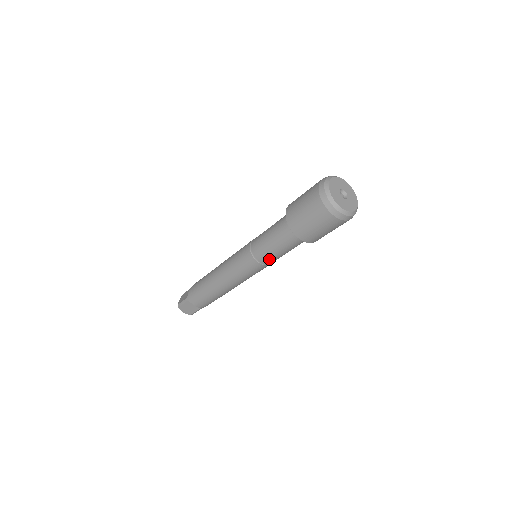
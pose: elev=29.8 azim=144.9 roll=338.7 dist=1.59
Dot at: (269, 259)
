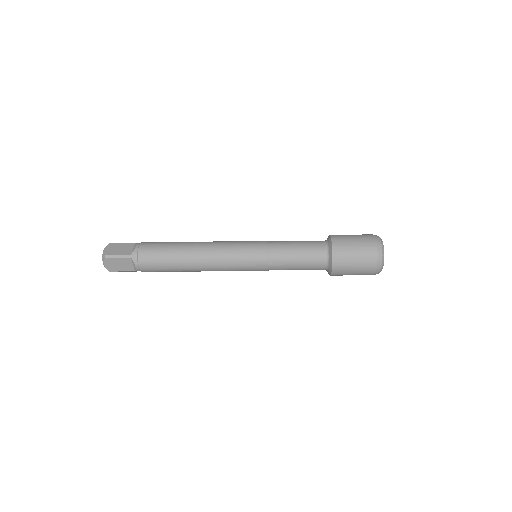
Dot at: (279, 268)
